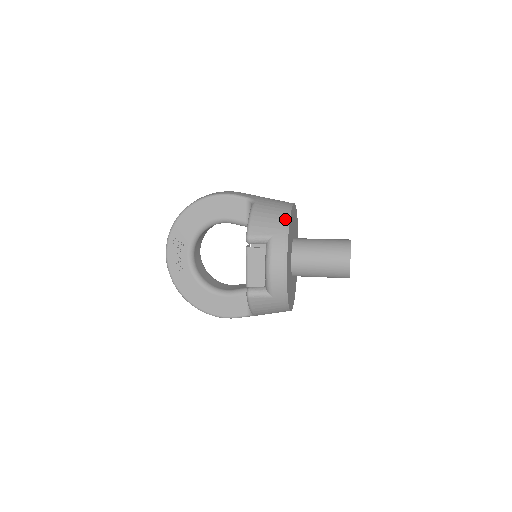
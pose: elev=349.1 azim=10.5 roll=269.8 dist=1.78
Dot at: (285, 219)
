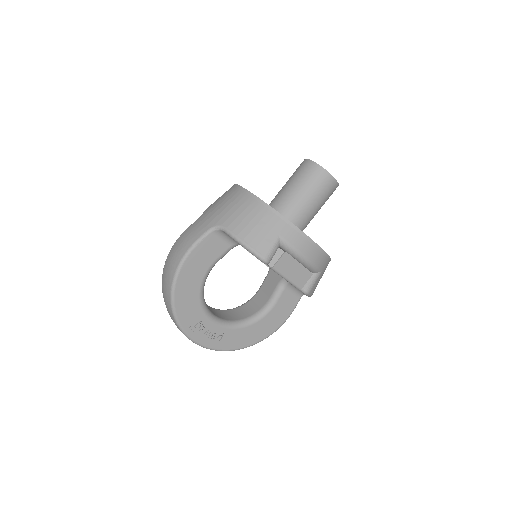
Dot at: (267, 211)
